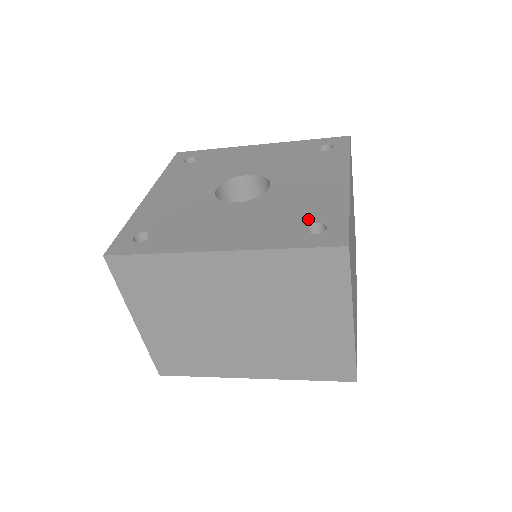
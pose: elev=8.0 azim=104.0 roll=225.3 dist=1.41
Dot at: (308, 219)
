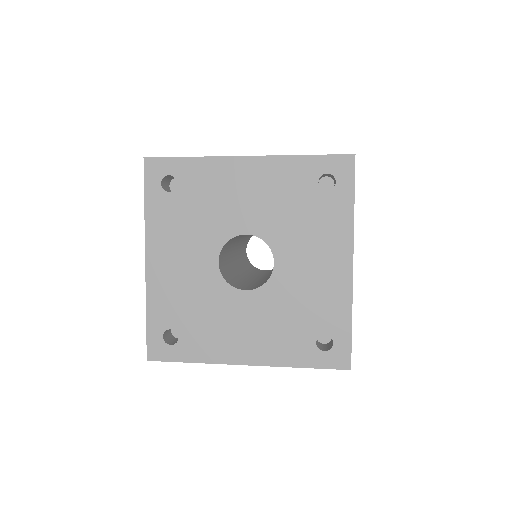
Dot at: (317, 329)
